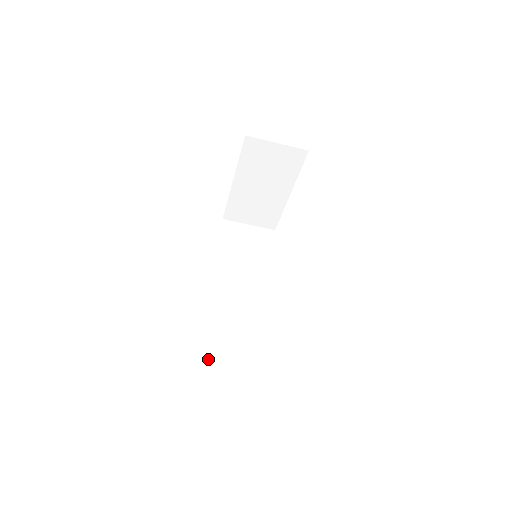
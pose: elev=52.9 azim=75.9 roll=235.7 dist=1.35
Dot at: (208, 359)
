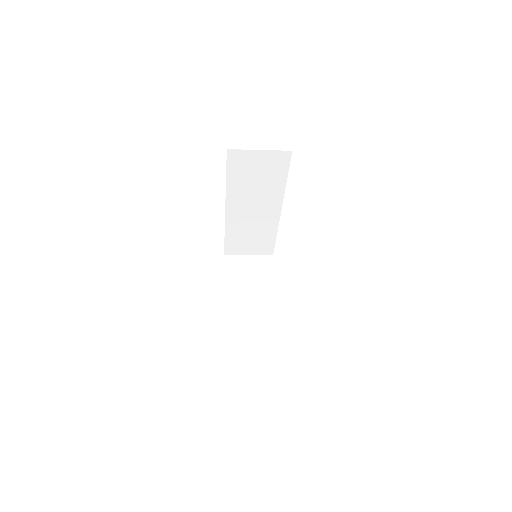
Dot at: (229, 253)
